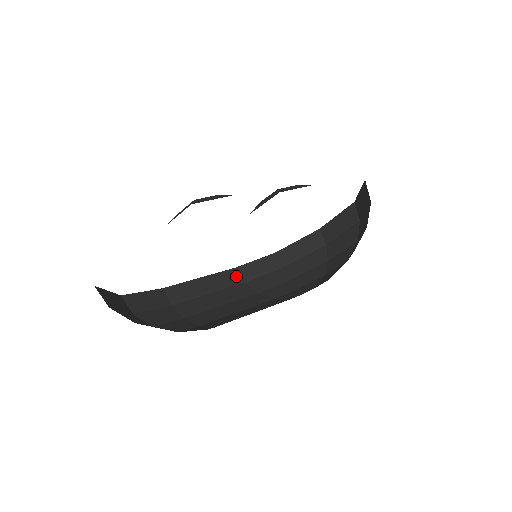
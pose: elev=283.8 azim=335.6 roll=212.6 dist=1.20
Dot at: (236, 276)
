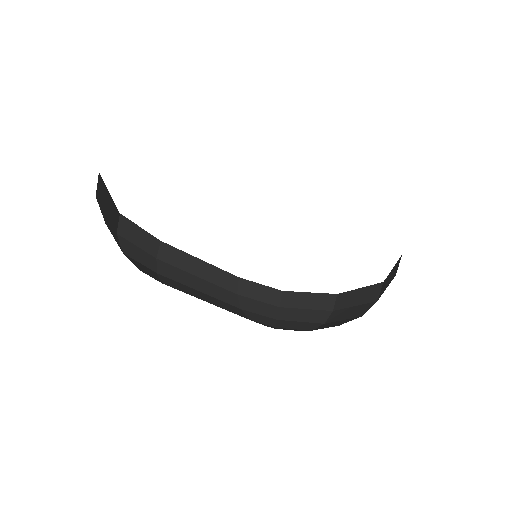
Dot at: (233, 283)
